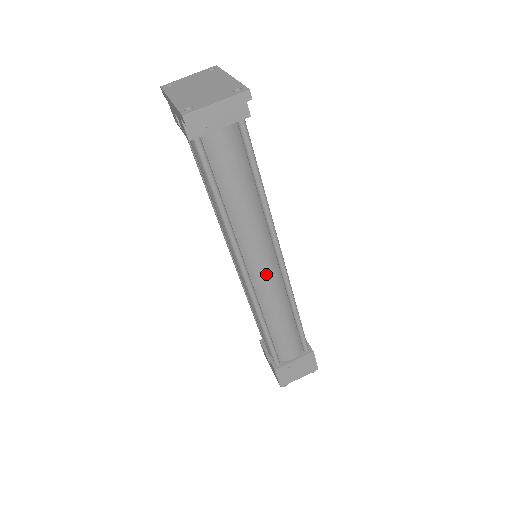
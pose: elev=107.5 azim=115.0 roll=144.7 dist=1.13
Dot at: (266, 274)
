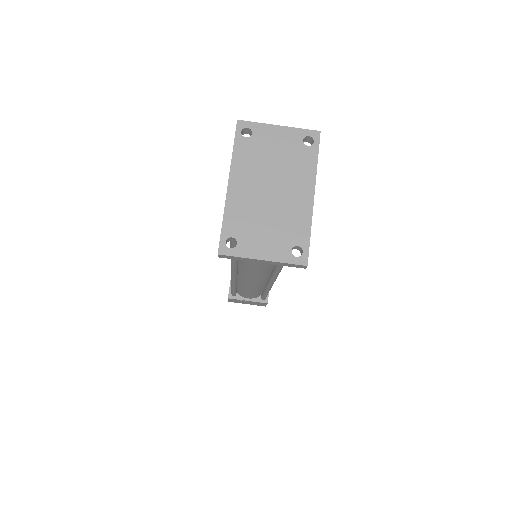
Dot at: (253, 280)
